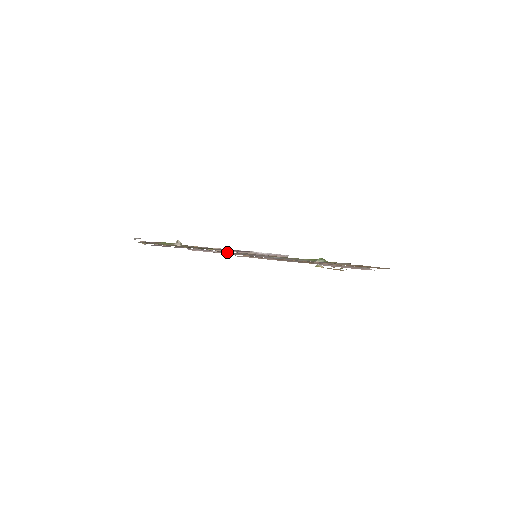
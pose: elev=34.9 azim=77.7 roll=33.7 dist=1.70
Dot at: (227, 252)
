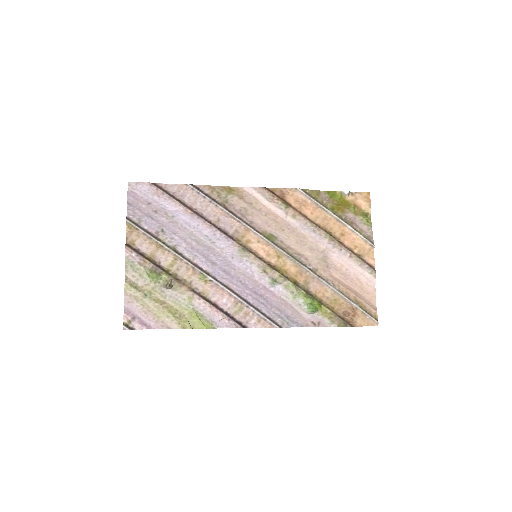
Dot at: (224, 249)
